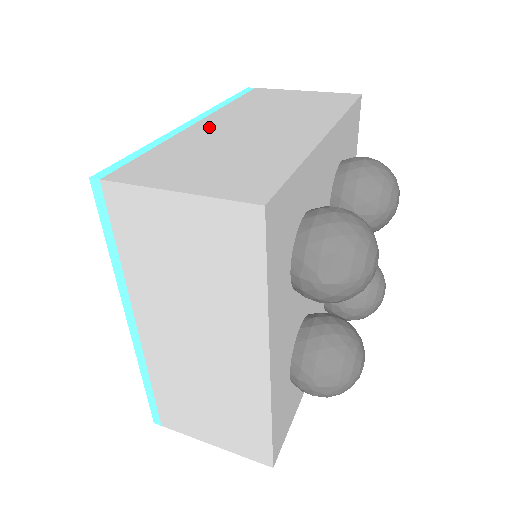
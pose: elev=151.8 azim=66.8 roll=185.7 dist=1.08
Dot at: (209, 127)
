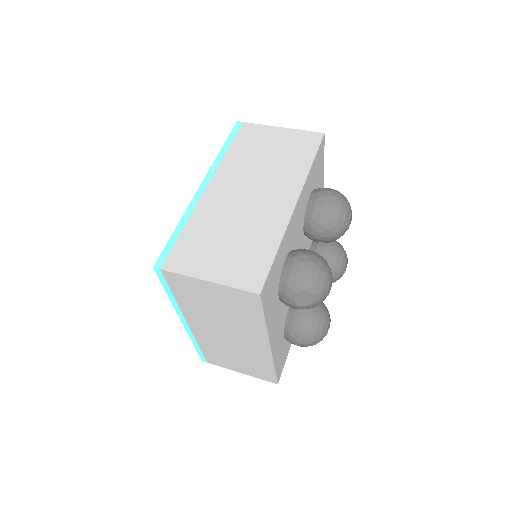
Dot at: (216, 195)
